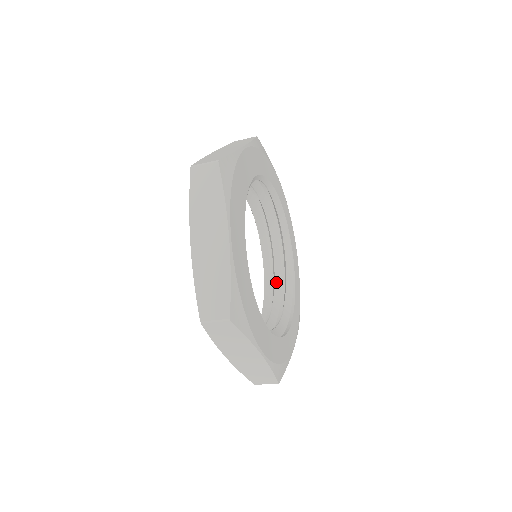
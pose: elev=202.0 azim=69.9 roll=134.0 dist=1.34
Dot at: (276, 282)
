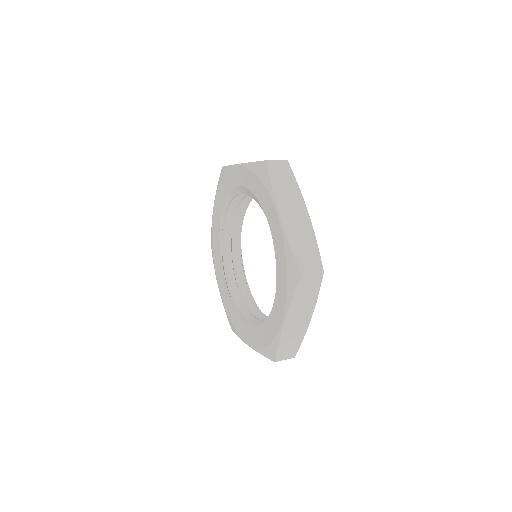
Dot at: occluded
